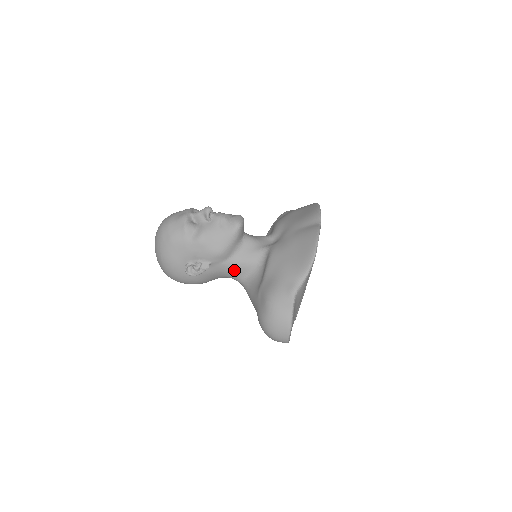
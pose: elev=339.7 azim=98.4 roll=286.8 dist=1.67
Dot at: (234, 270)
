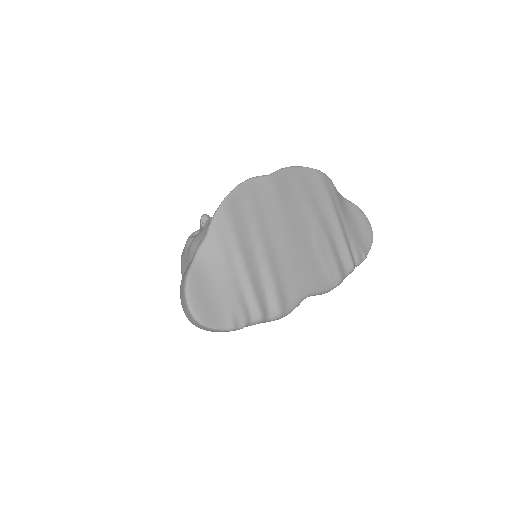
Dot at: occluded
